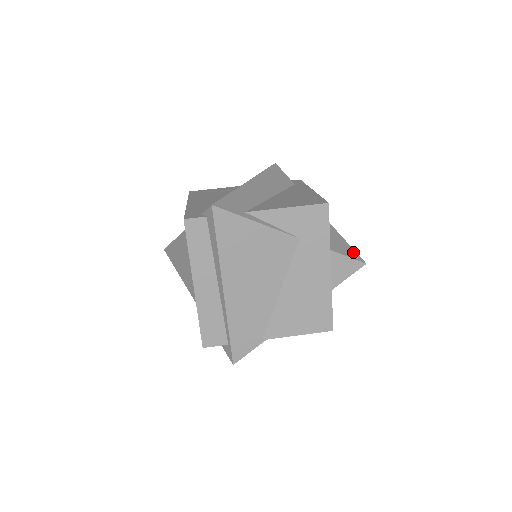
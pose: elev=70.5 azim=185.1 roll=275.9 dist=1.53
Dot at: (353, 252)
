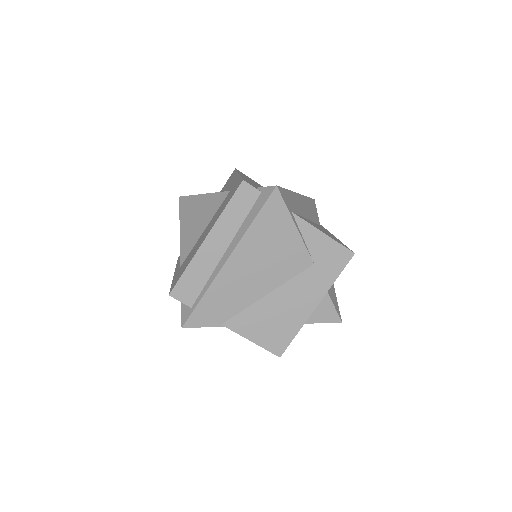
Dot at: (338, 306)
